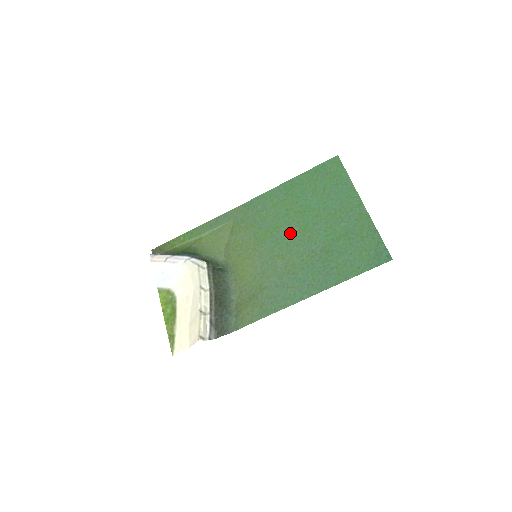
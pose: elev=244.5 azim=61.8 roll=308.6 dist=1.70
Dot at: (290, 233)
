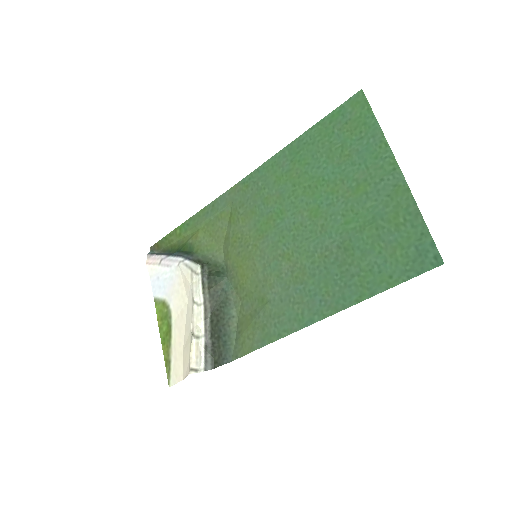
Dot at: (297, 221)
